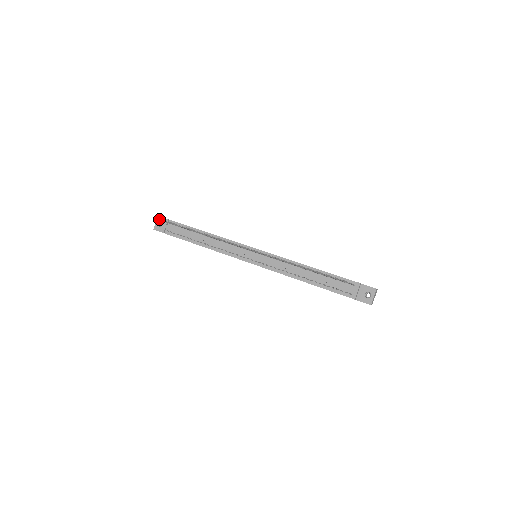
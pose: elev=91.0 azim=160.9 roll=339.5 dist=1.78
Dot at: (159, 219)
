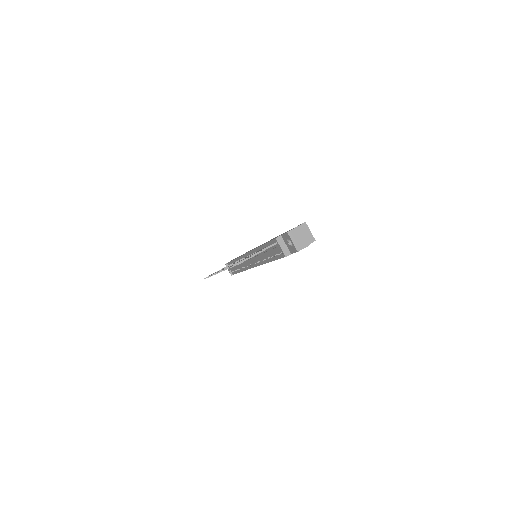
Dot at: occluded
